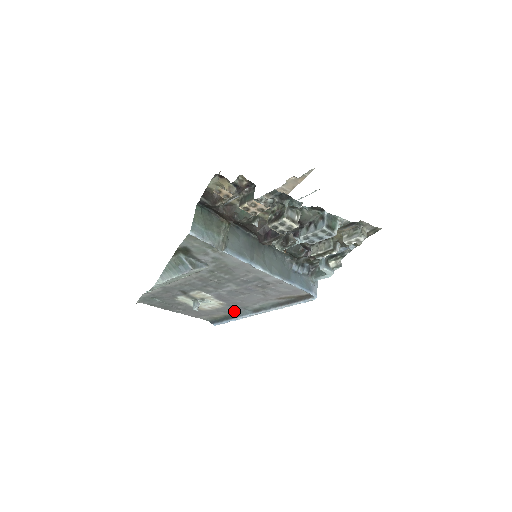
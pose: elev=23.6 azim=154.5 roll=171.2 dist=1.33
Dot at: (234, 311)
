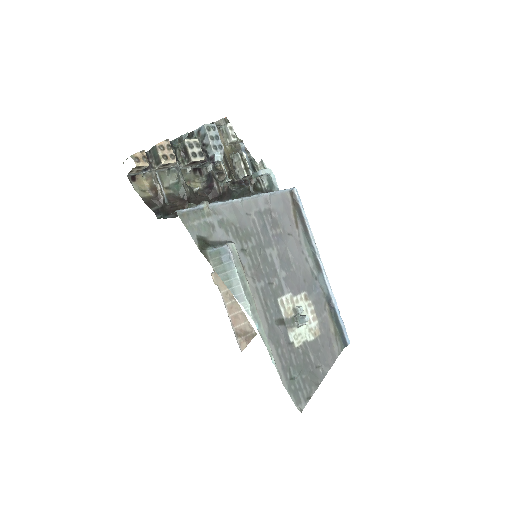
Dot at: (321, 297)
